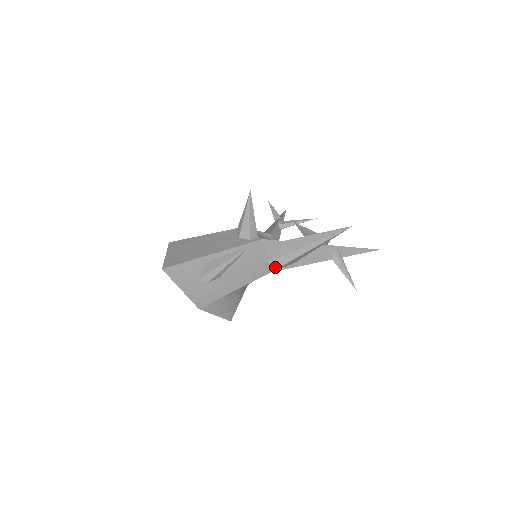
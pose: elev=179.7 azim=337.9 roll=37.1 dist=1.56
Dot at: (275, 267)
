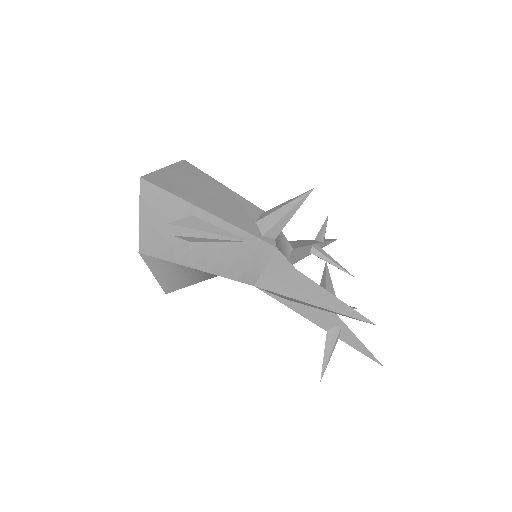
Dot at: (262, 285)
